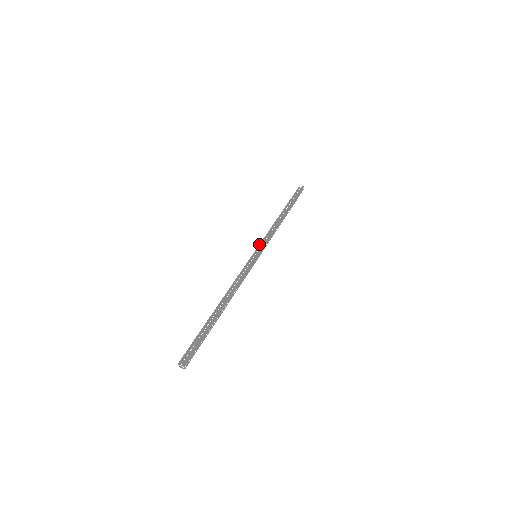
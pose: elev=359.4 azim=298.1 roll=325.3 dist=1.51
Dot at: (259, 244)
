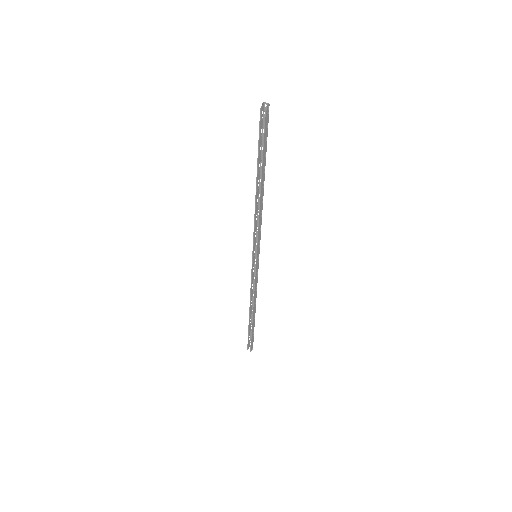
Dot at: occluded
